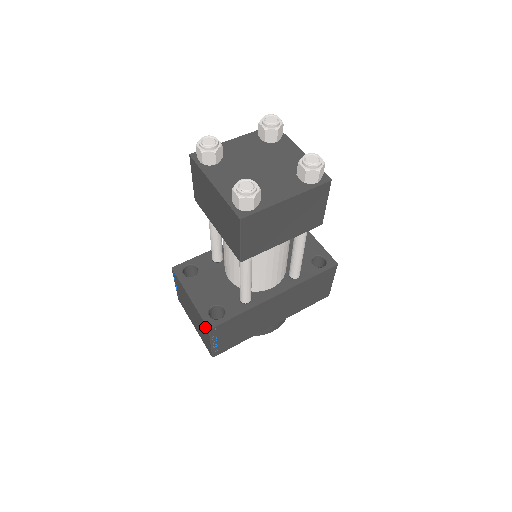
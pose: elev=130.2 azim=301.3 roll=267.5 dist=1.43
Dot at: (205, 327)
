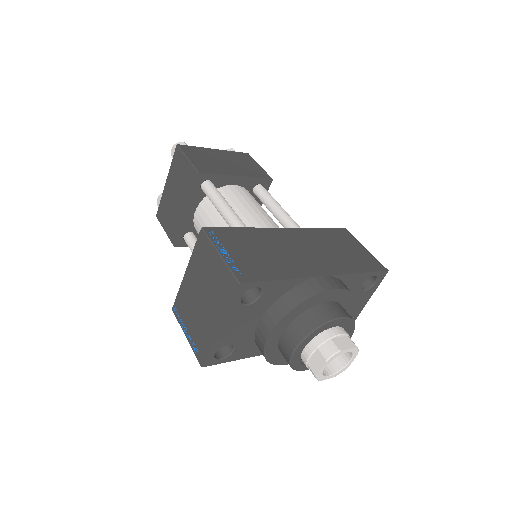
Dot at: (202, 244)
